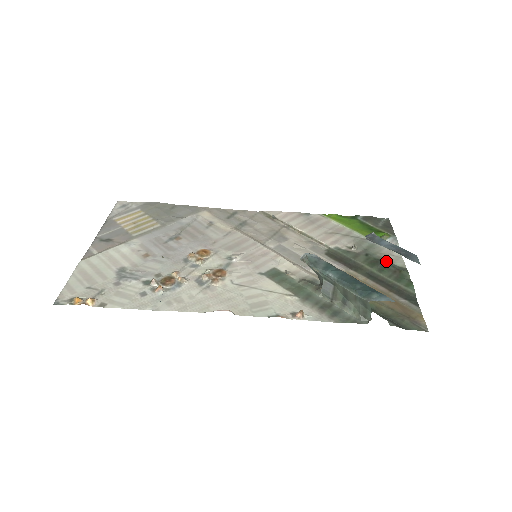
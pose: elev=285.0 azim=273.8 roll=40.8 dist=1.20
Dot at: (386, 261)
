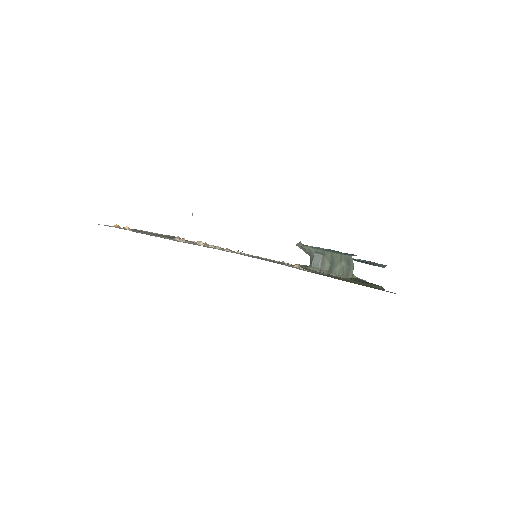
Dot at: occluded
